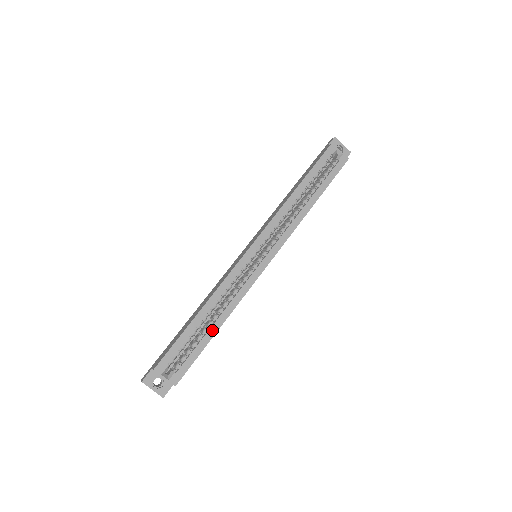
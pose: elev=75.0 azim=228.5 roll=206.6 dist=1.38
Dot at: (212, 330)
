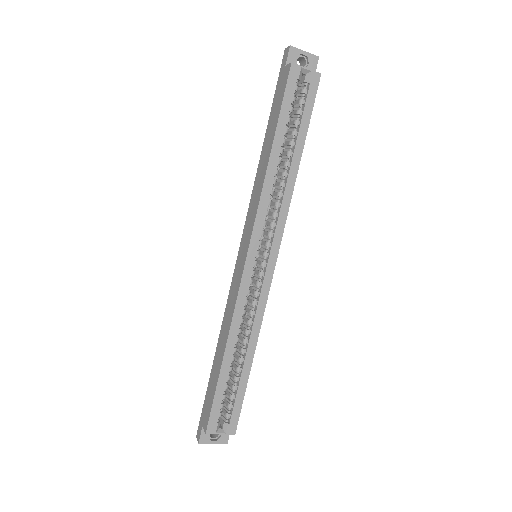
Dot at: (246, 365)
